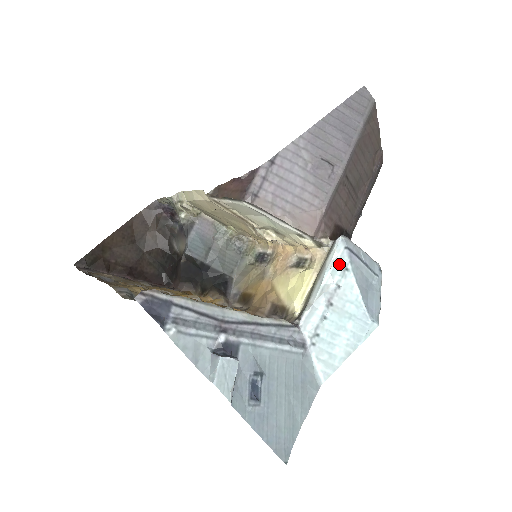
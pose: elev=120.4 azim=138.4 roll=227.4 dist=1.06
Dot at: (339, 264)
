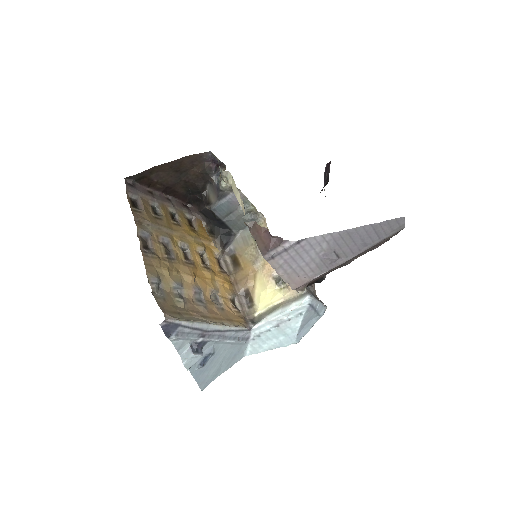
Dot at: (298, 310)
